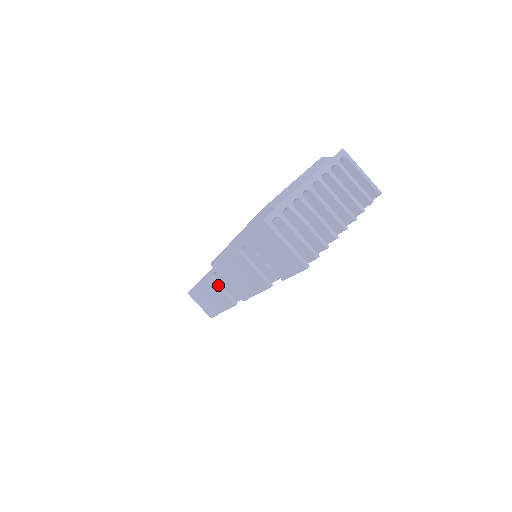
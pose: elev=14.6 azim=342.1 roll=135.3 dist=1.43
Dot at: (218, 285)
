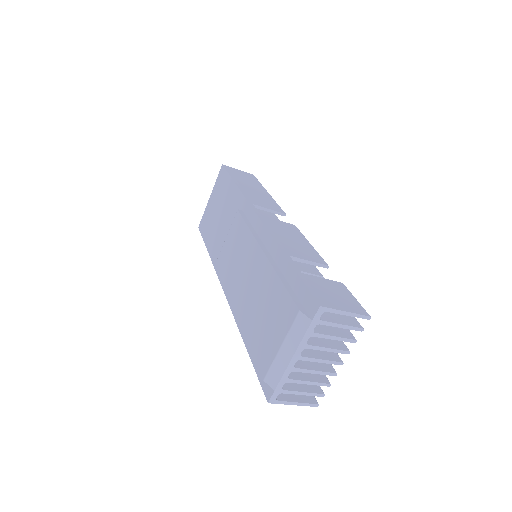
Dot at: occluded
